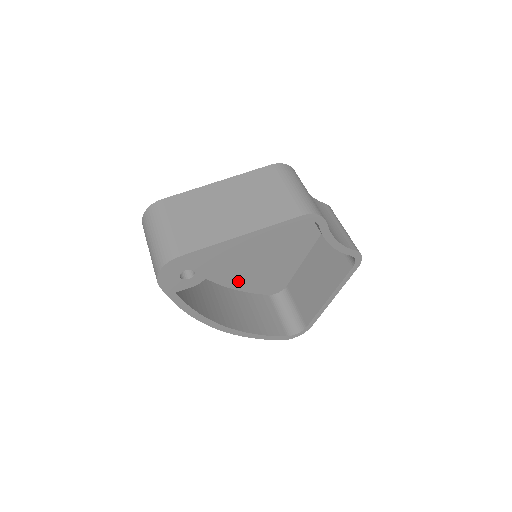
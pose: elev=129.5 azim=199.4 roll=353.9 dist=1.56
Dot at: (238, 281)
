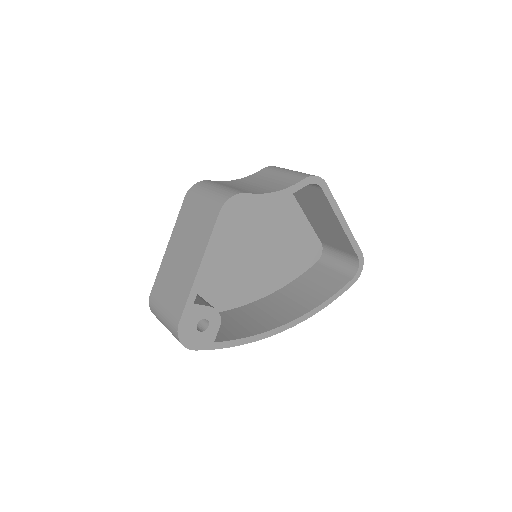
Dot at: (278, 279)
